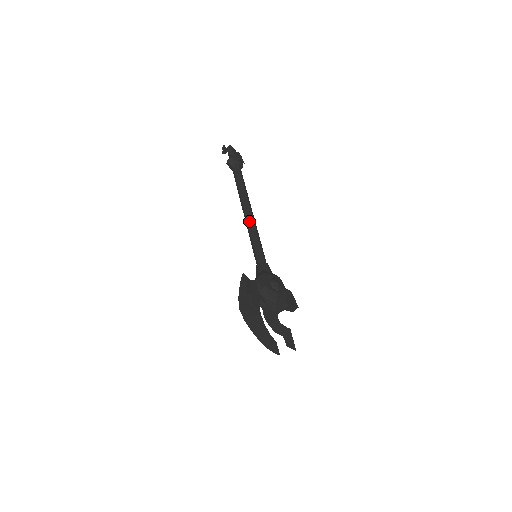
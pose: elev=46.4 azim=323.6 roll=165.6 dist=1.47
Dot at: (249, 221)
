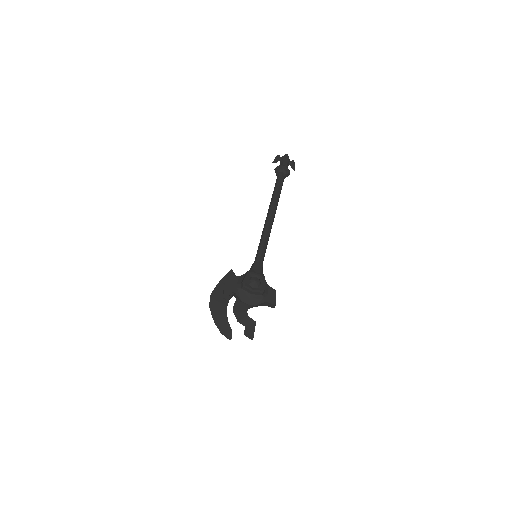
Dot at: (265, 225)
